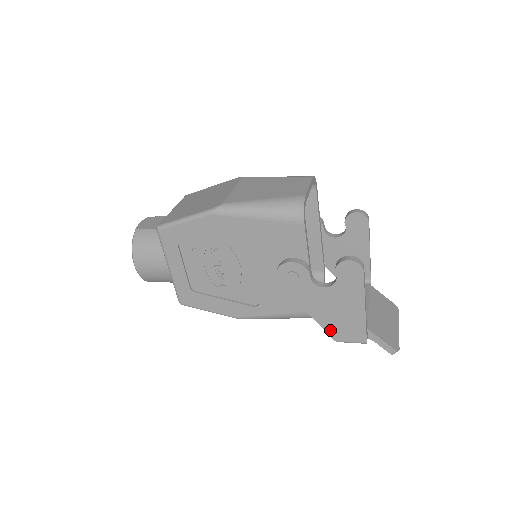
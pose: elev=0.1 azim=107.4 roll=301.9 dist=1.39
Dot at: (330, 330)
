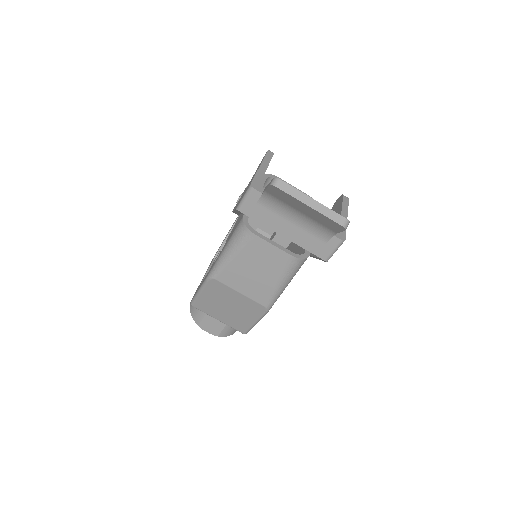
Dot at: occluded
